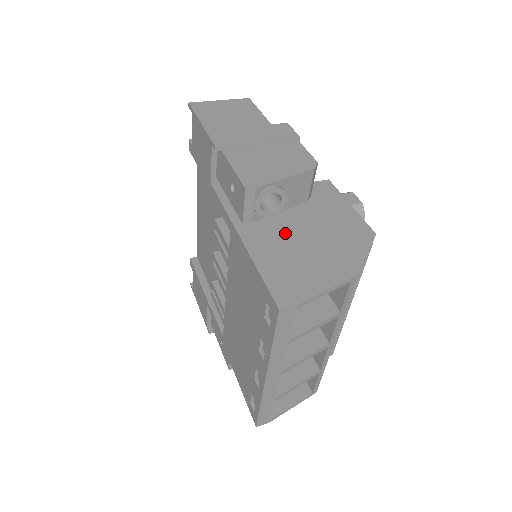
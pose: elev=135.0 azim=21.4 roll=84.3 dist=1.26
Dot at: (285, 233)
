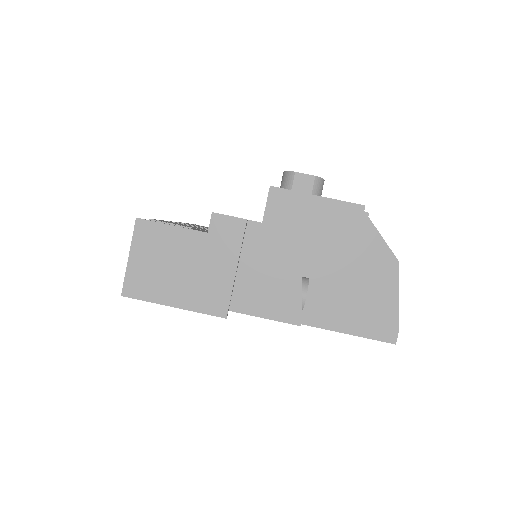
Dot at: (323, 285)
